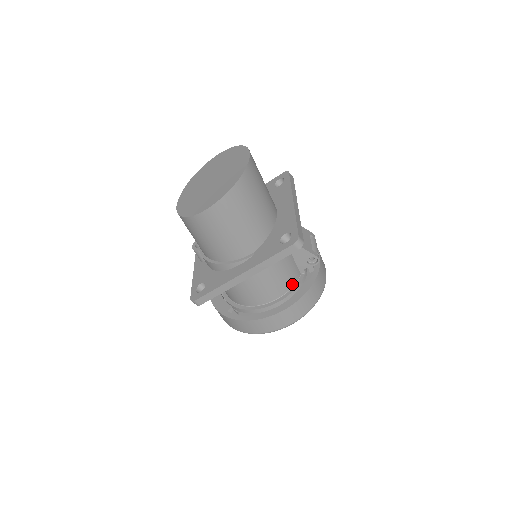
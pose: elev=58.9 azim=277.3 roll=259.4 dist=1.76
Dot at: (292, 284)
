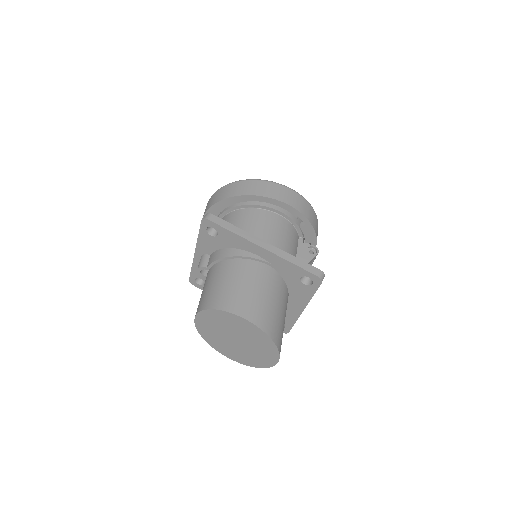
Dot at: occluded
